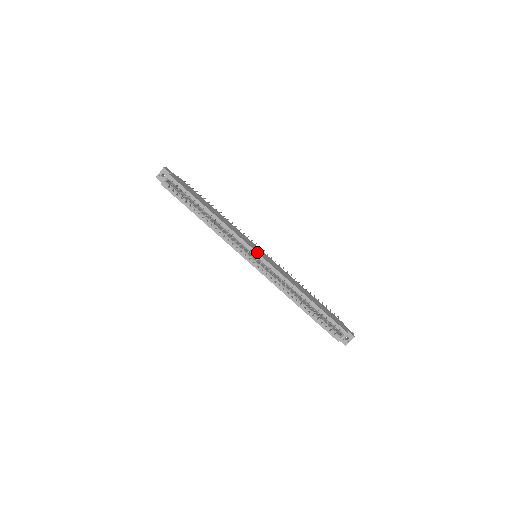
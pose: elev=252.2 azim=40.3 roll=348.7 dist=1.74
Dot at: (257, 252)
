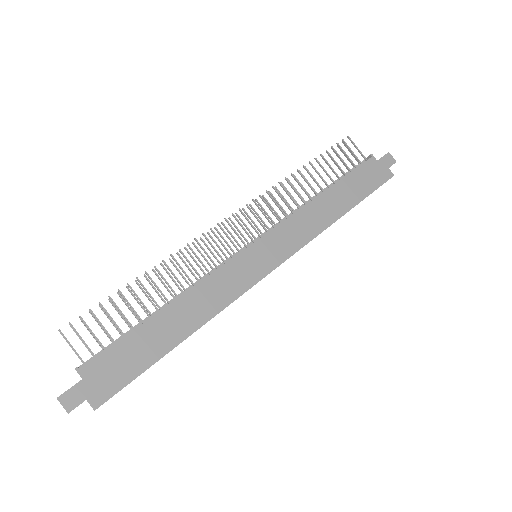
Dot at: (270, 272)
